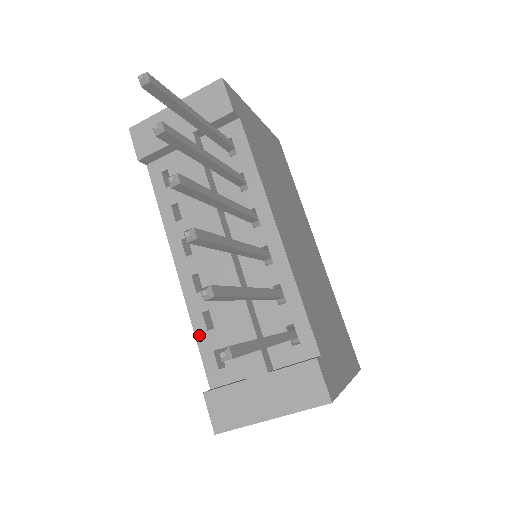
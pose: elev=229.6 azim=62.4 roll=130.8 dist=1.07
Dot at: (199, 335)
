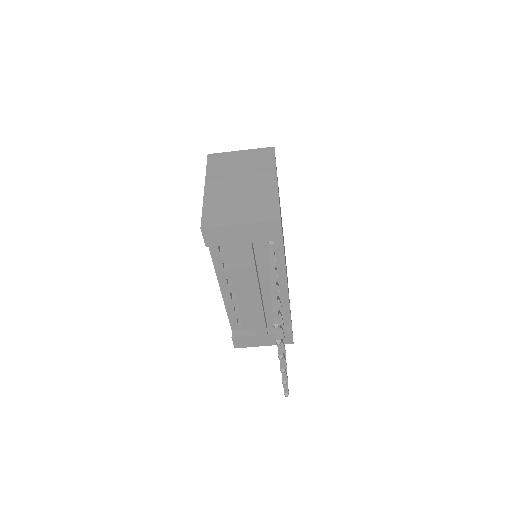
Dot at: (230, 314)
